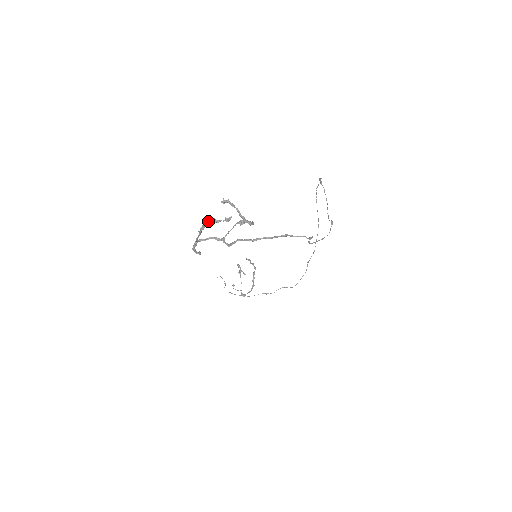
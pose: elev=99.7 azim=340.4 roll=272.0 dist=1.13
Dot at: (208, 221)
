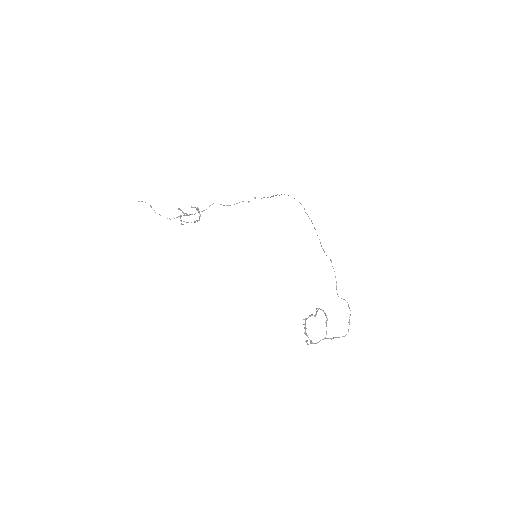
Dot at: (305, 325)
